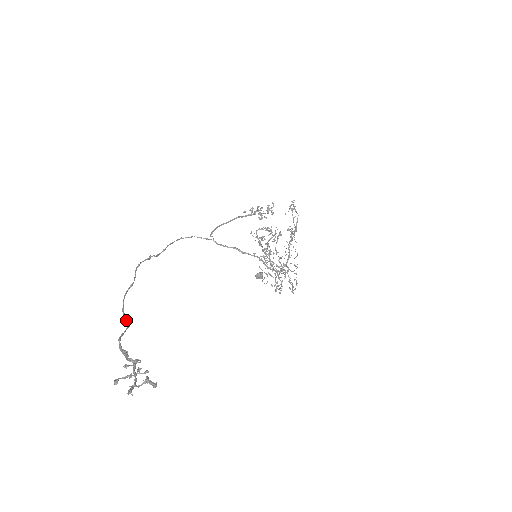
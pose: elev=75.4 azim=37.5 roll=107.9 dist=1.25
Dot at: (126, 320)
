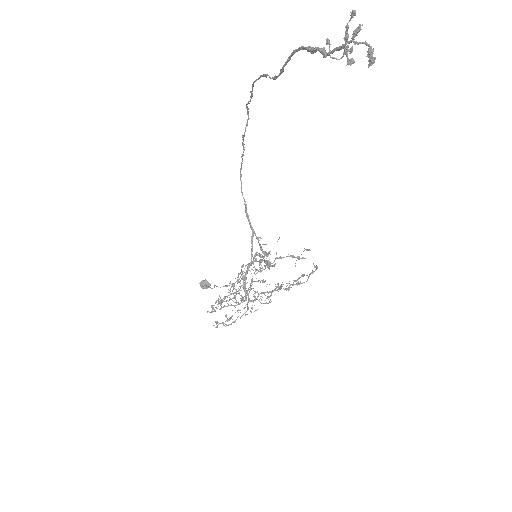
Dot at: (268, 75)
